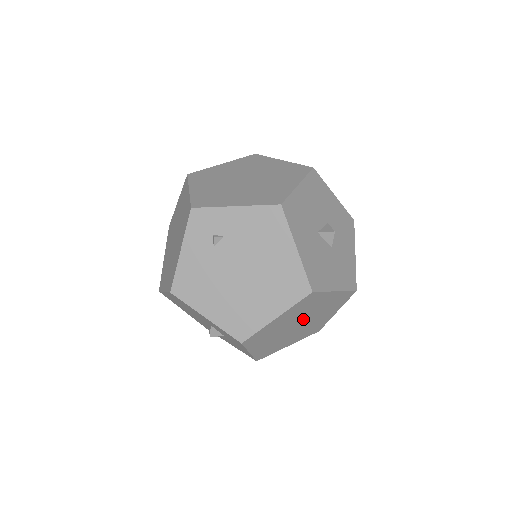
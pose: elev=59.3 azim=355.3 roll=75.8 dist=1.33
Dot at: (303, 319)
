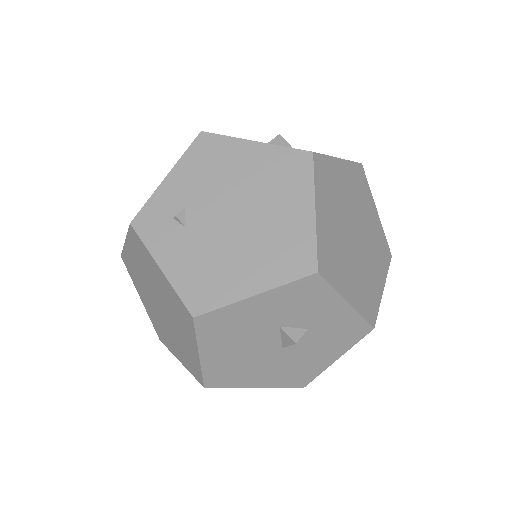
Dot at: (351, 221)
